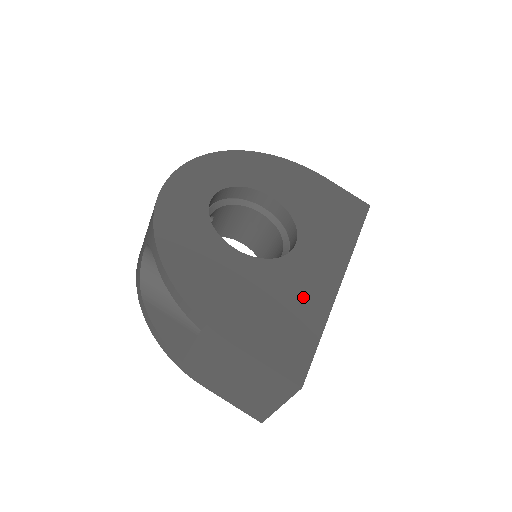
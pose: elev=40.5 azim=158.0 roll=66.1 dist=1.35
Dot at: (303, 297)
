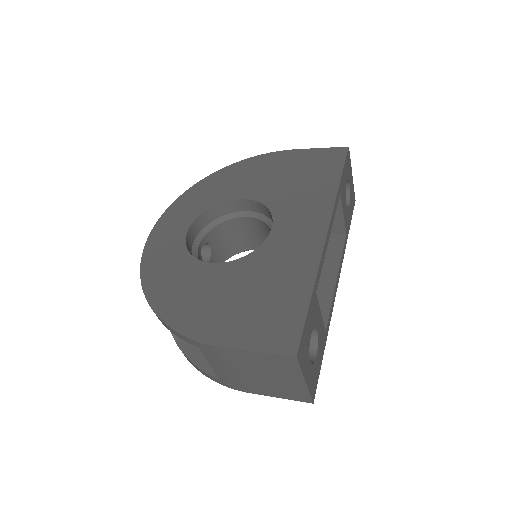
Dot at: (286, 272)
